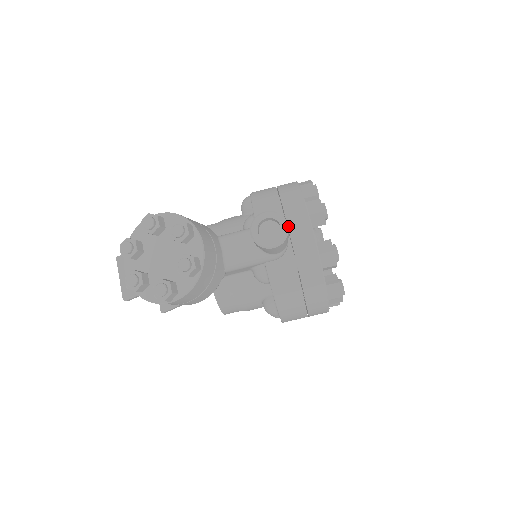
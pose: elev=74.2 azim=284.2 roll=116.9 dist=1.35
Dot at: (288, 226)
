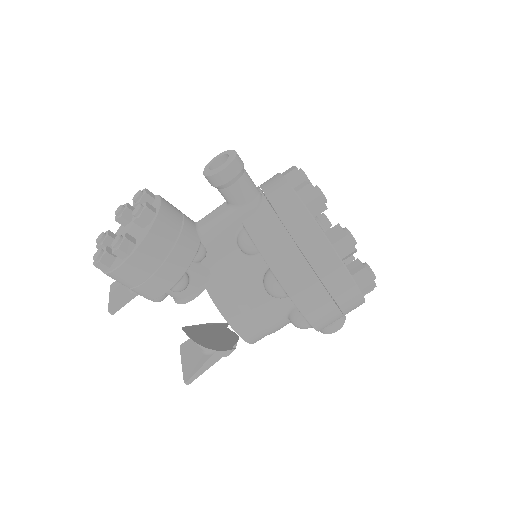
Dot at: (236, 152)
